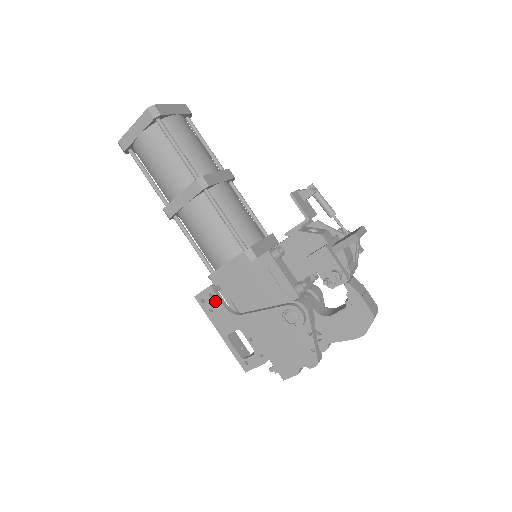
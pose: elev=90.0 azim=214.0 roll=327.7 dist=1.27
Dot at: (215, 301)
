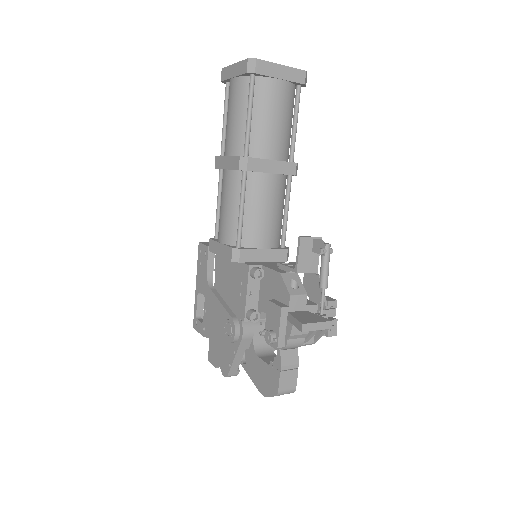
Dot at: (205, 260)
